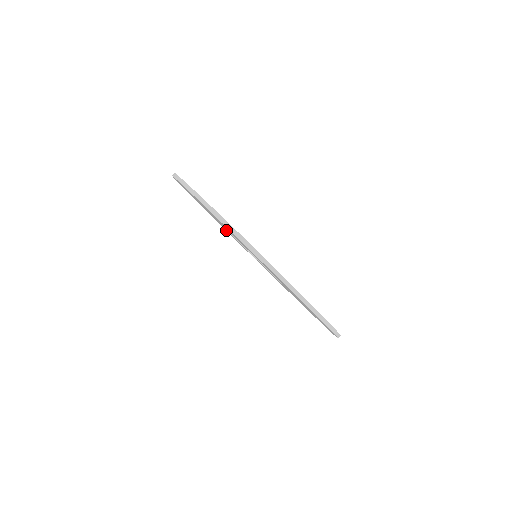
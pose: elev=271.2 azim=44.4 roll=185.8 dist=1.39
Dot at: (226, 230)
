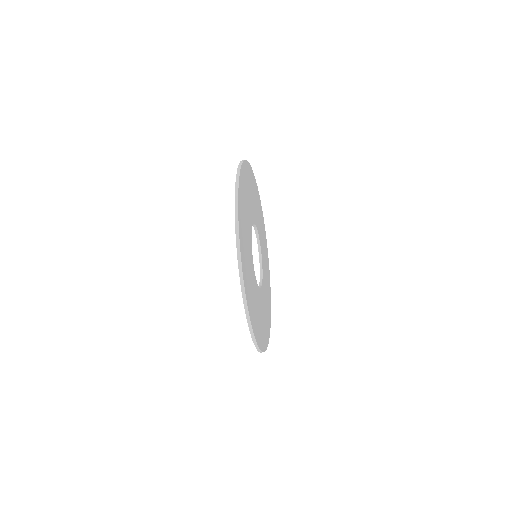
Dot at: occluded
